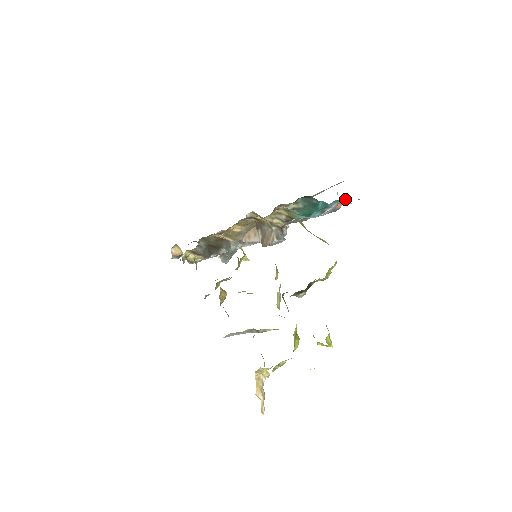
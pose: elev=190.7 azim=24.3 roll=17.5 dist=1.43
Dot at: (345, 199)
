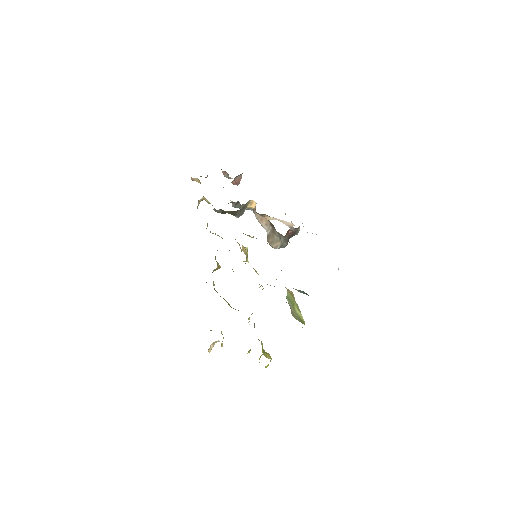
Dot at: occluded
